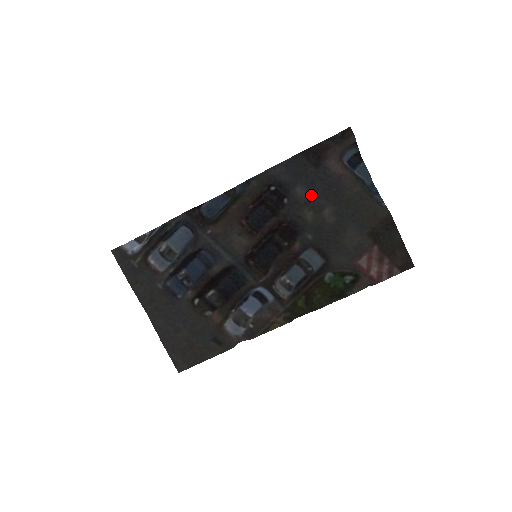
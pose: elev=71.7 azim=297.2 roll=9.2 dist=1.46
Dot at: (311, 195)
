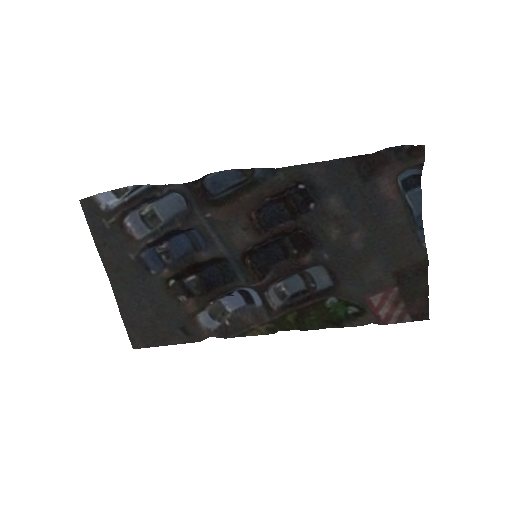
Dot at: (345, 211)
